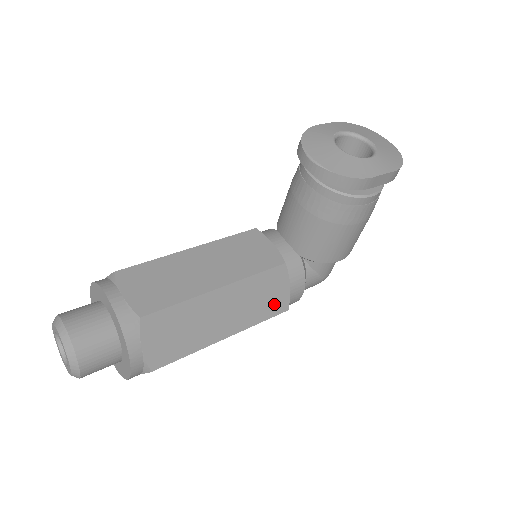
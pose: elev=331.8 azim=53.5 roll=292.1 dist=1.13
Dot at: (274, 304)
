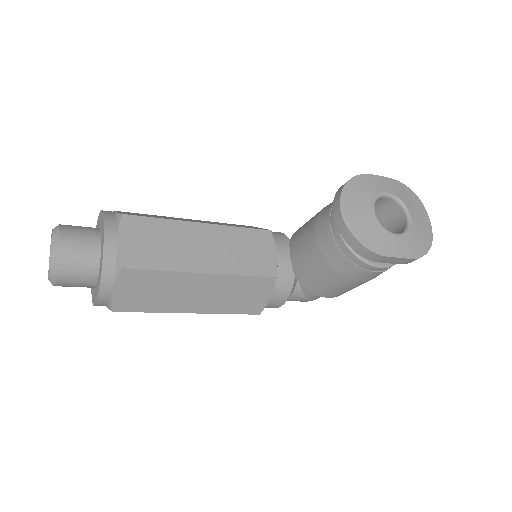
Dot at: (249, 305)
